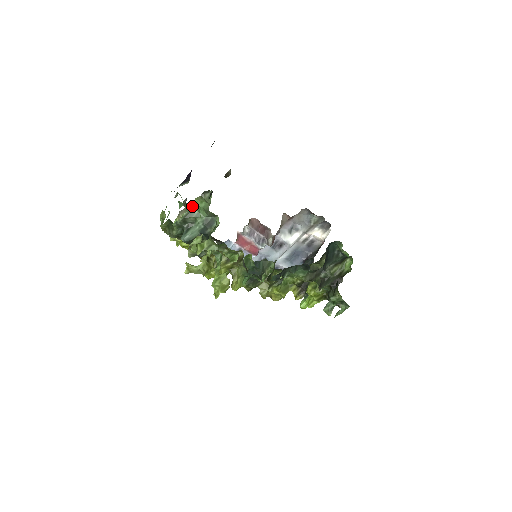
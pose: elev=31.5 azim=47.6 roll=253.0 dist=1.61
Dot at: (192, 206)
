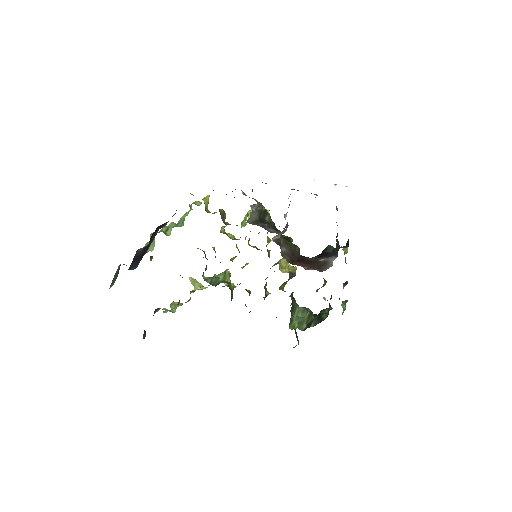
Dot at: occluded
